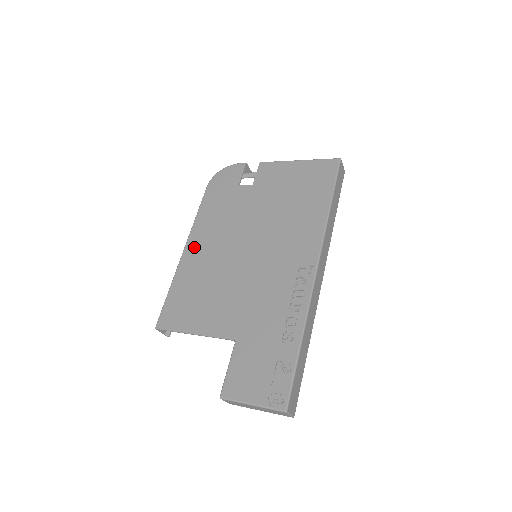
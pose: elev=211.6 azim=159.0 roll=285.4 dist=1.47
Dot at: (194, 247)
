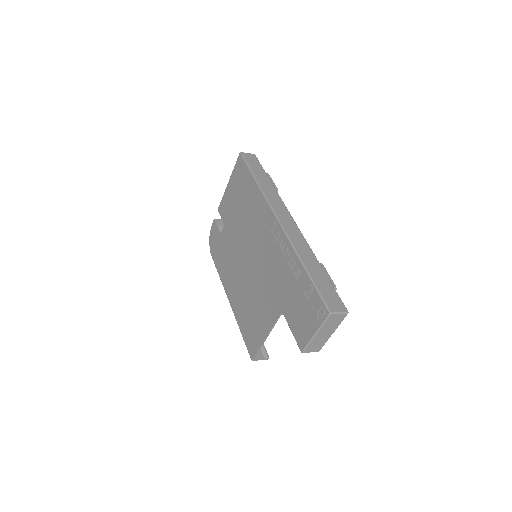
Dot at: (231, 294)
